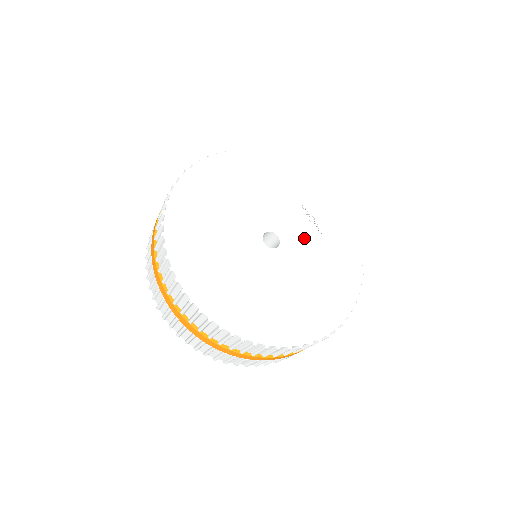
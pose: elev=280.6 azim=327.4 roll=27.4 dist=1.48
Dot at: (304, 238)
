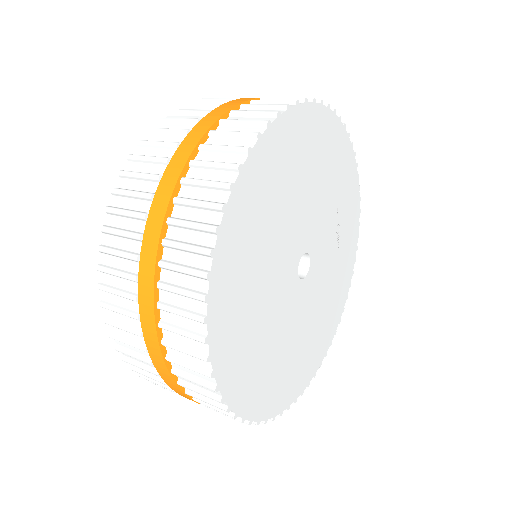
Dot at: (326, 259)
